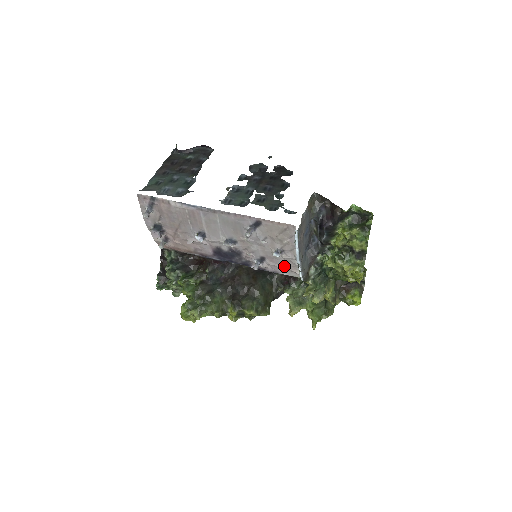
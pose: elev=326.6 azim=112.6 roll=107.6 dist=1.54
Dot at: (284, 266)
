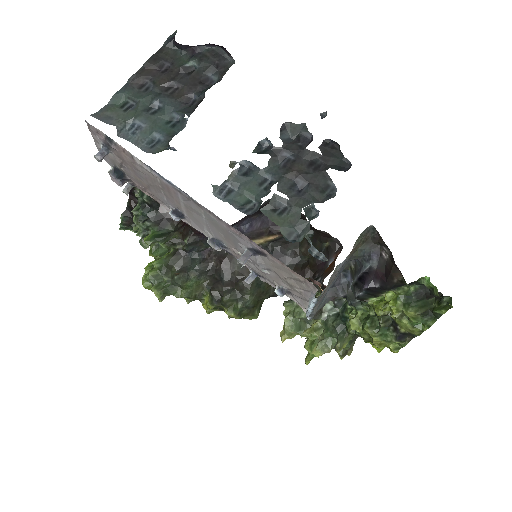
Dot at: occluded
